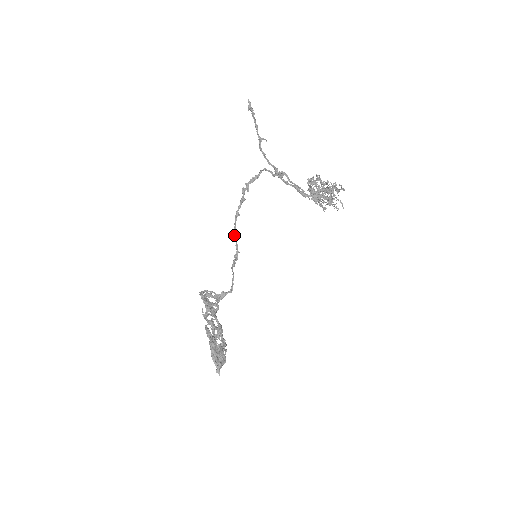
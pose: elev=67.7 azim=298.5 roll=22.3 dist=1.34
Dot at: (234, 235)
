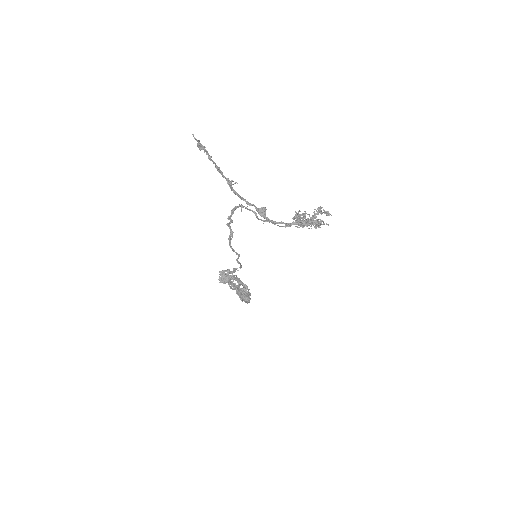
Dot at: (233, 251)
